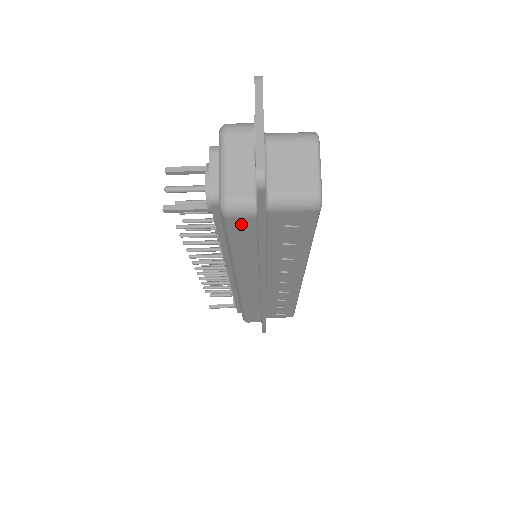
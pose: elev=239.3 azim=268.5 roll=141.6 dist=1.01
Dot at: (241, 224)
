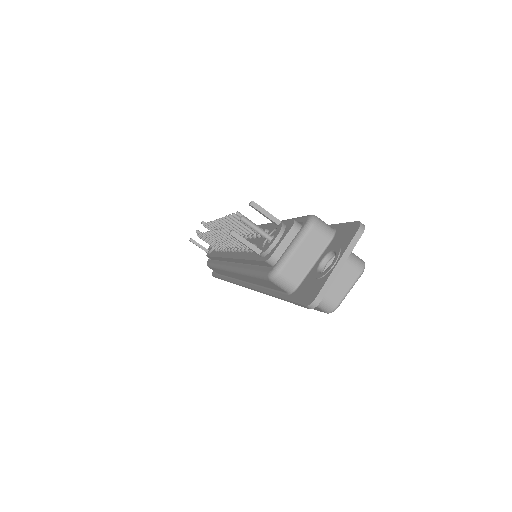
Dot at: (274, 285)
